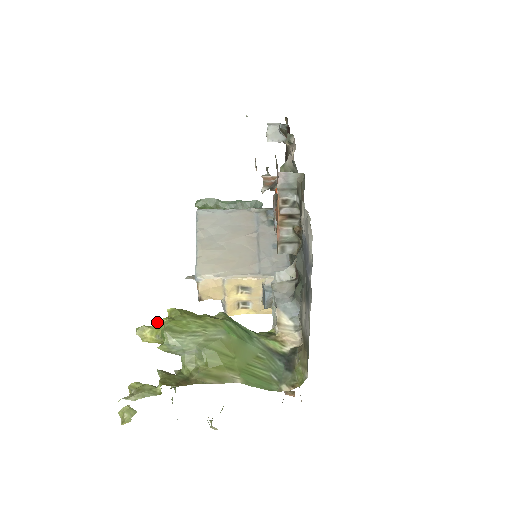
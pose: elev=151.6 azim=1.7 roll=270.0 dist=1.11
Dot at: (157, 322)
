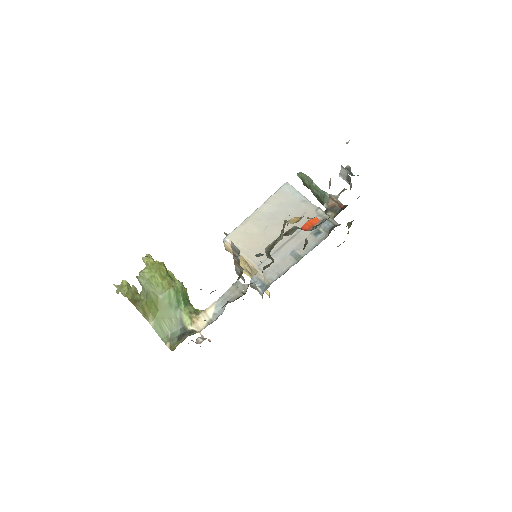
Dot at: (147, 262)
